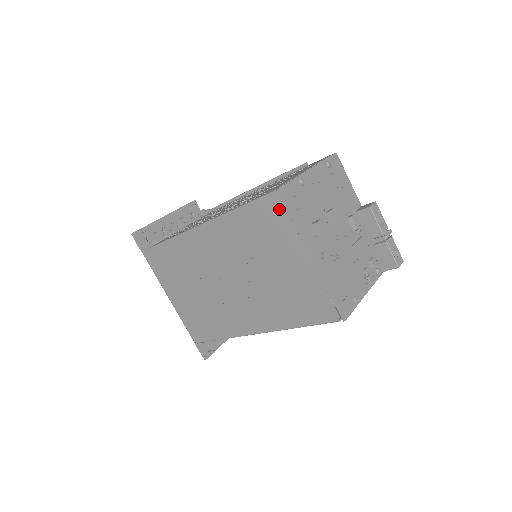
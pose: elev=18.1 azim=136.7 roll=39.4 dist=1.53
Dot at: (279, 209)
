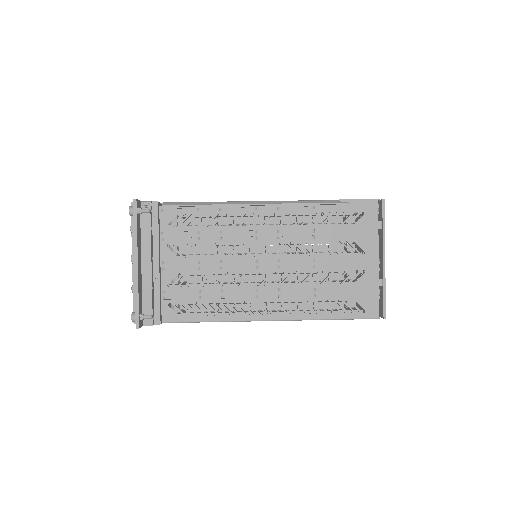
Dot at: occluded
